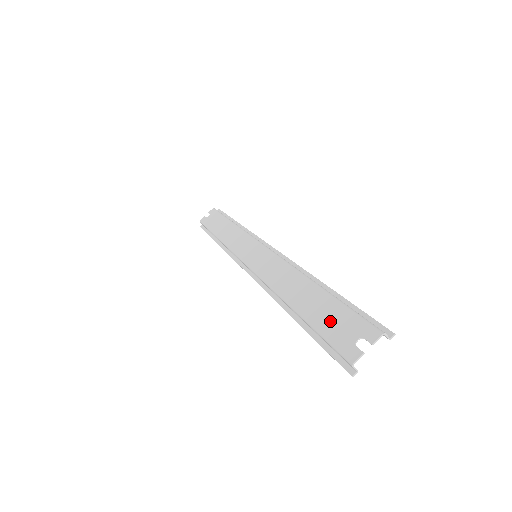
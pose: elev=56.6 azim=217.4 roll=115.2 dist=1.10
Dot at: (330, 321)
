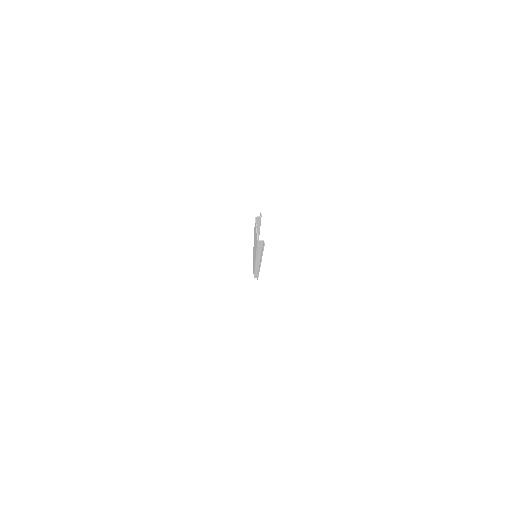
Dot at: occluded
